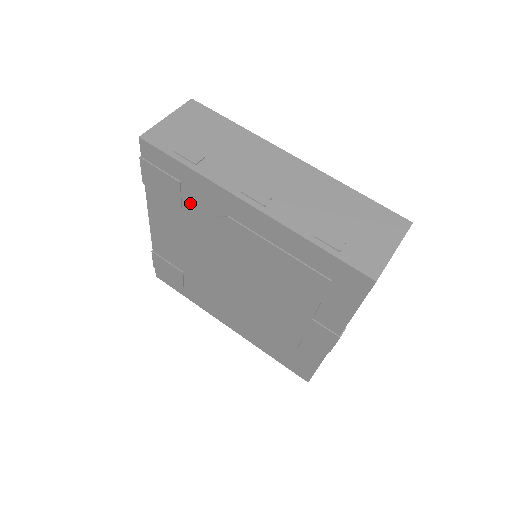
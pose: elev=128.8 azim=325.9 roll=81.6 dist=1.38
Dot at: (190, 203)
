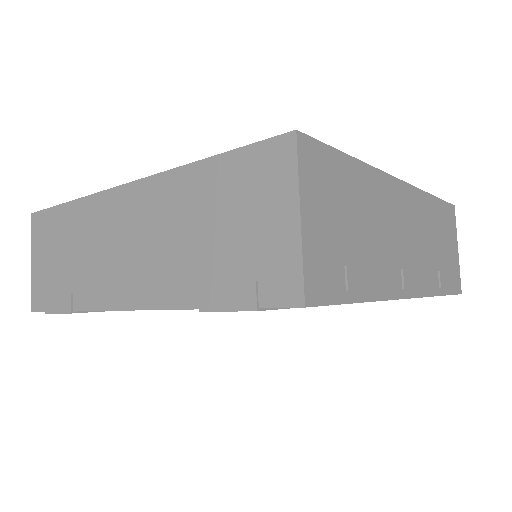
Dot at: occluded
